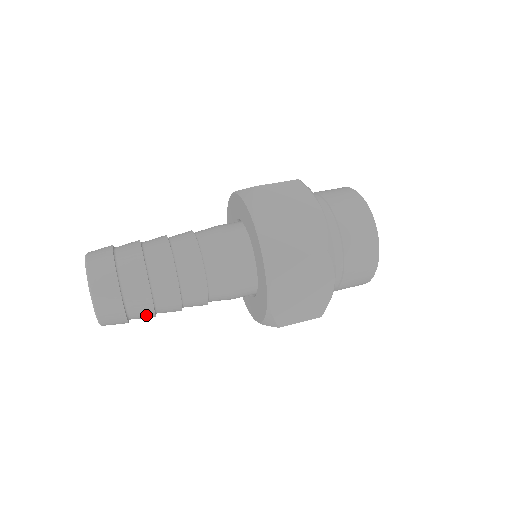
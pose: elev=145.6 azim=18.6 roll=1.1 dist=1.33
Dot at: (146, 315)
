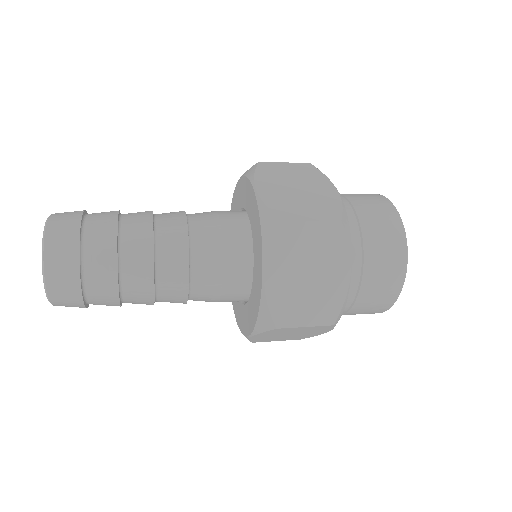
Dot at: occluded
